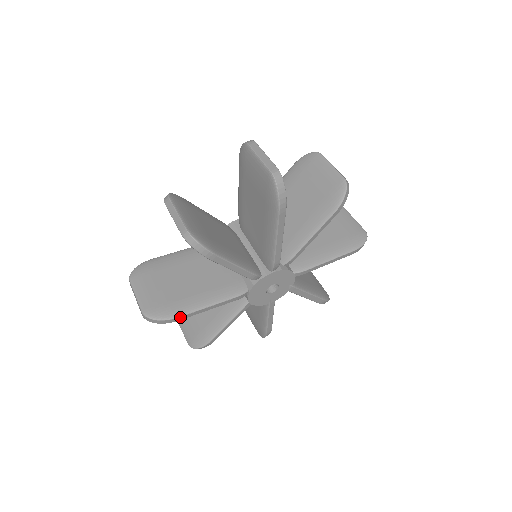
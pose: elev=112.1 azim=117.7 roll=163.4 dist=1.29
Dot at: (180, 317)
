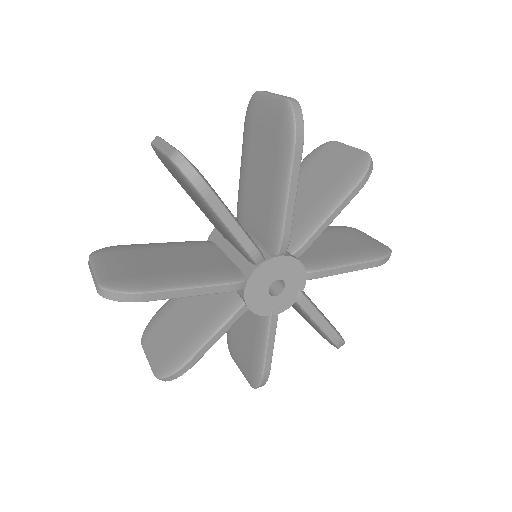
Dot at: (150, 293)
